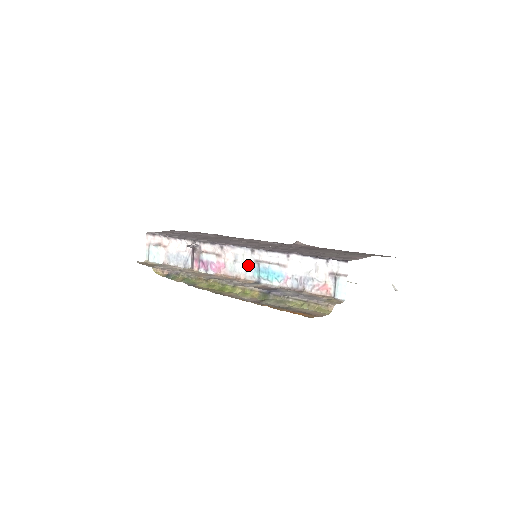
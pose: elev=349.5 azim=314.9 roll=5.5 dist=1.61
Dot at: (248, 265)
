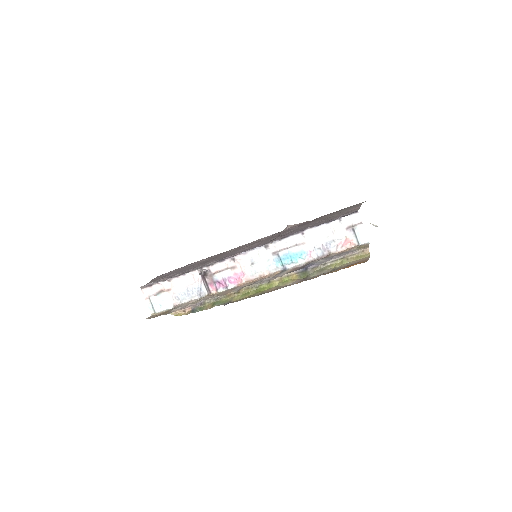
Dot at: (267, 261)
